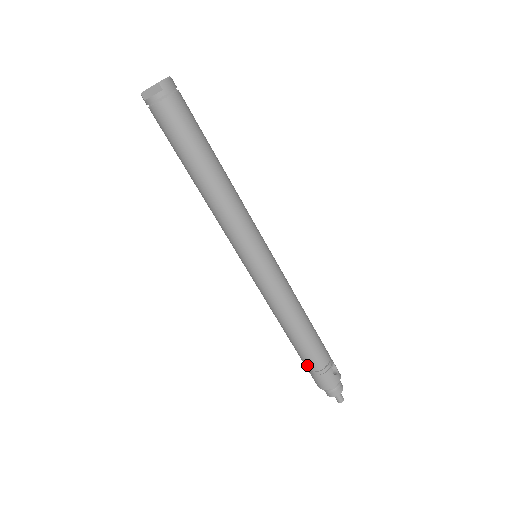
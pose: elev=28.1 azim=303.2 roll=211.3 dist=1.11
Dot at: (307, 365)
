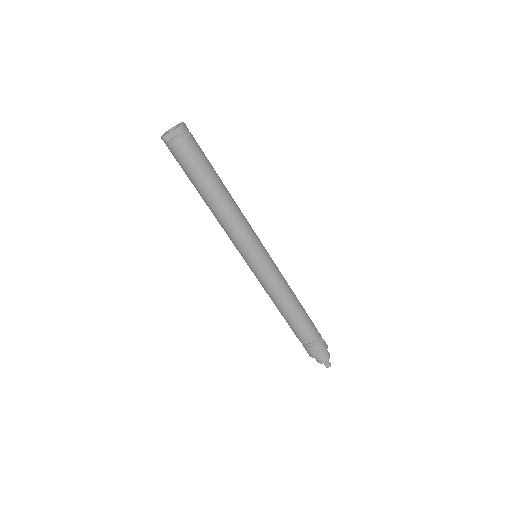
Dot at: (303, 339)
